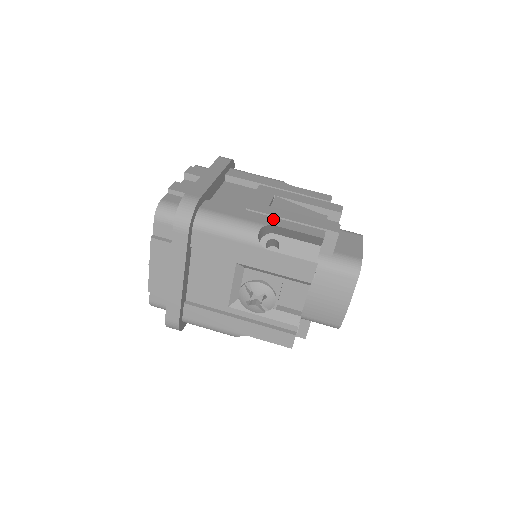
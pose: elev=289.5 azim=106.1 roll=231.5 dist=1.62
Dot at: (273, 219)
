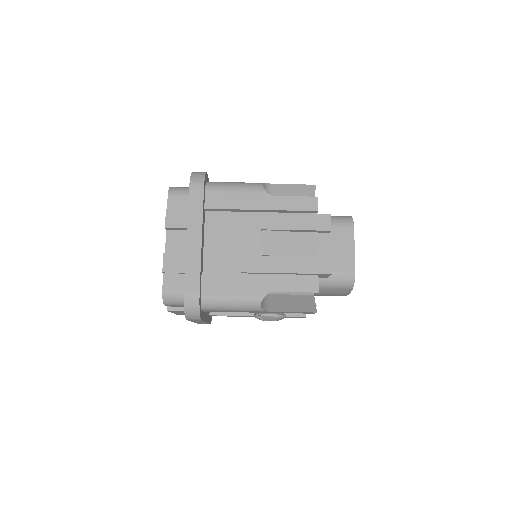
Dot at: (269, 281)
